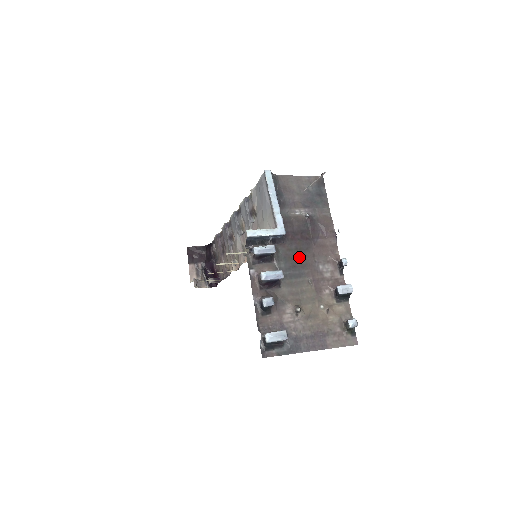
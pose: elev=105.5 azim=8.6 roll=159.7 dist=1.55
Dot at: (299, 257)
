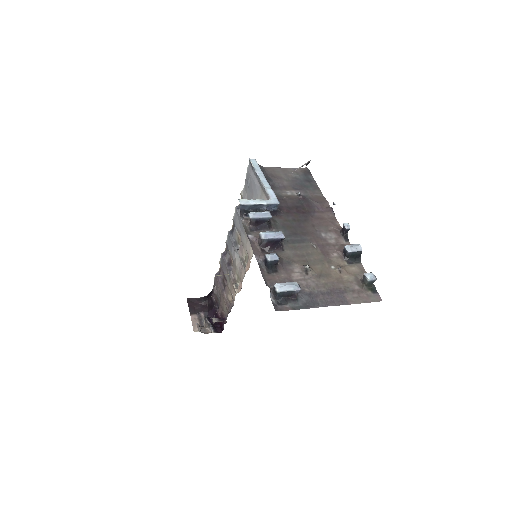
Dot at: (298, 227)
